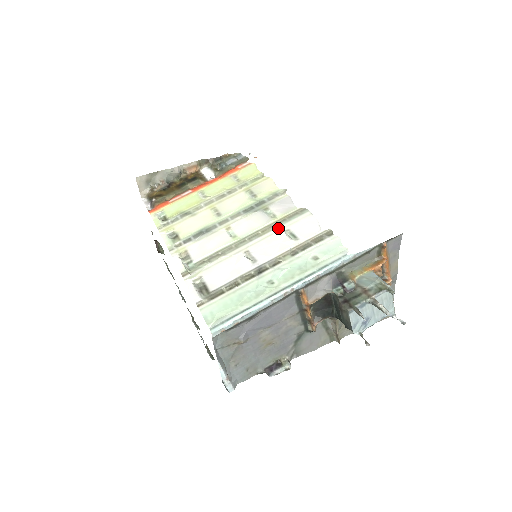
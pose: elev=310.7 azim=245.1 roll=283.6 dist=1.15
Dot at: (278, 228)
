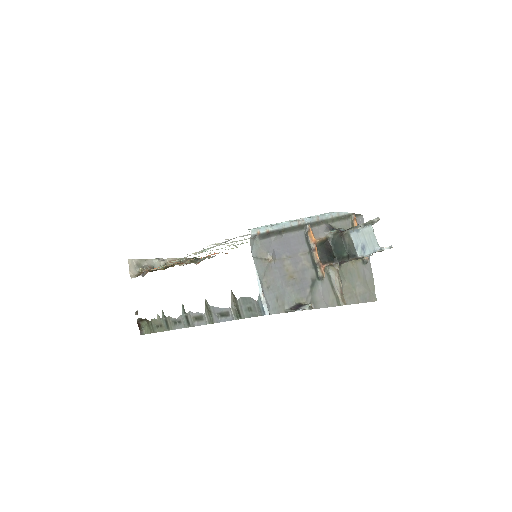
Dot at: occluded
